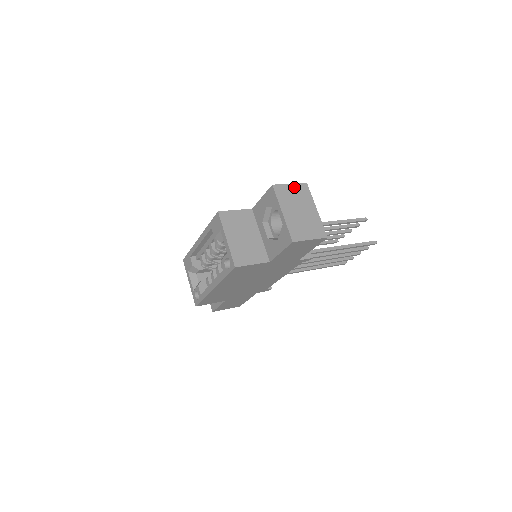
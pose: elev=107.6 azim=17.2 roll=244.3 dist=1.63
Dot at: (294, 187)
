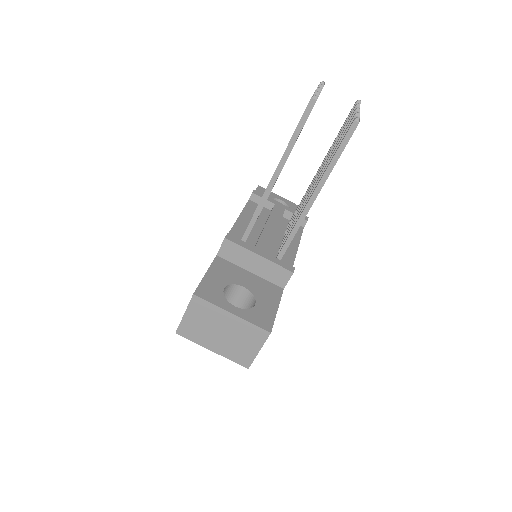
Dot at: (190, 314)
